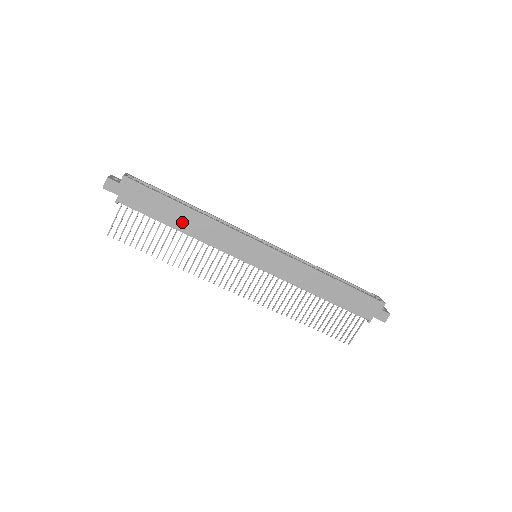
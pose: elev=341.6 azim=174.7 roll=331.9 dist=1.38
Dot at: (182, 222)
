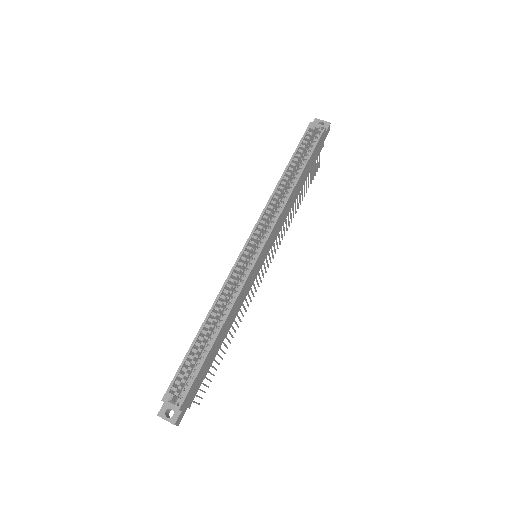
Dot at: (222, 339)
